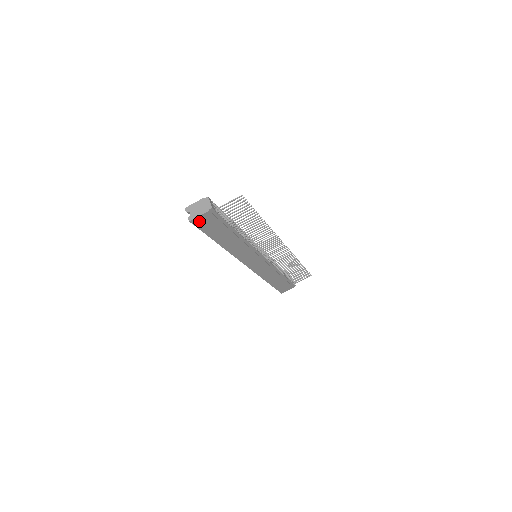
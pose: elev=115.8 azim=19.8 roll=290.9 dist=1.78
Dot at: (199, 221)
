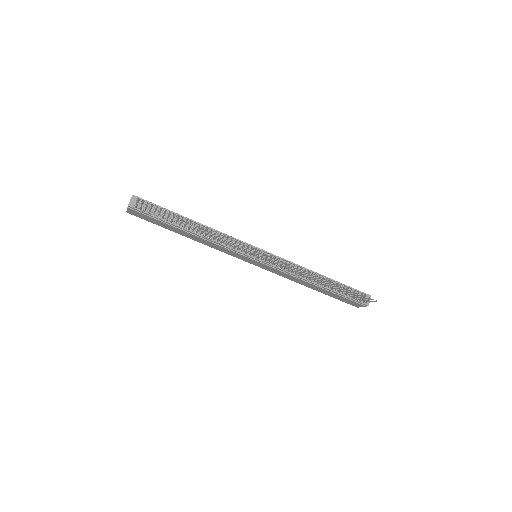
Dot at: (134, 214)
